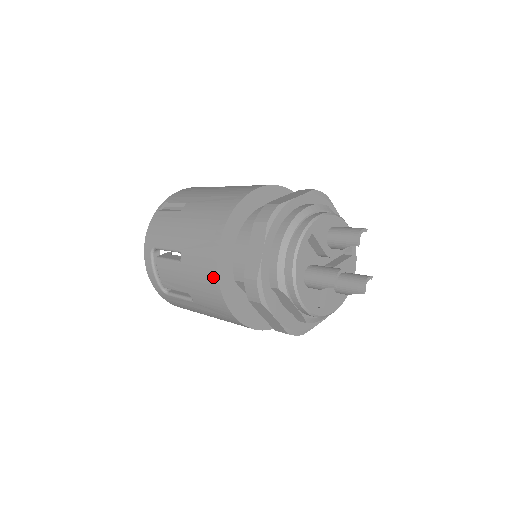
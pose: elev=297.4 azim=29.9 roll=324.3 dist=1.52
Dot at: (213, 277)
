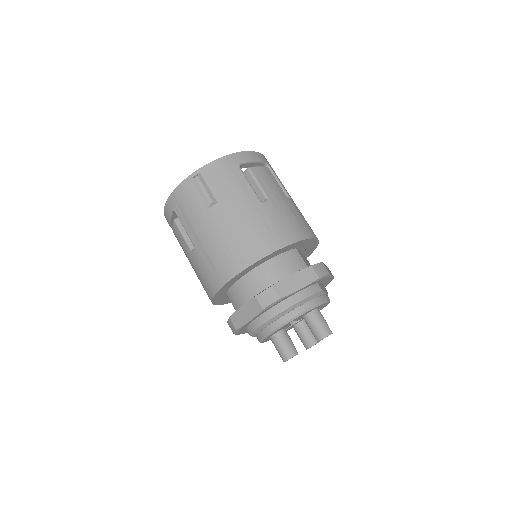
Dot at: (210, 292)
